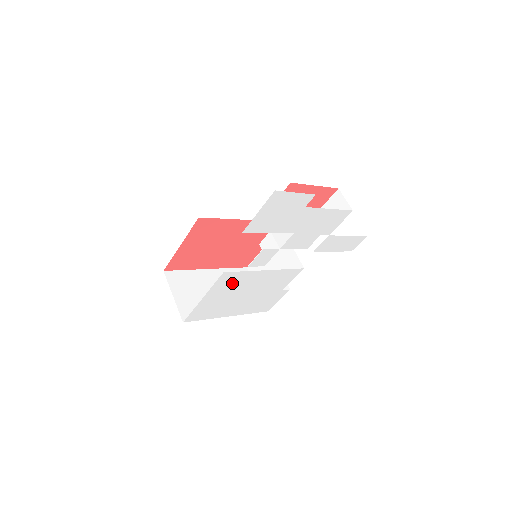
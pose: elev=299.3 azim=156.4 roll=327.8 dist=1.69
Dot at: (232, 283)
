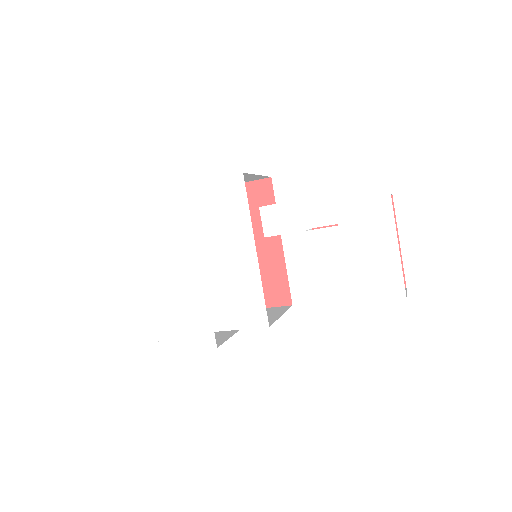
Dot at: (222, 211)
